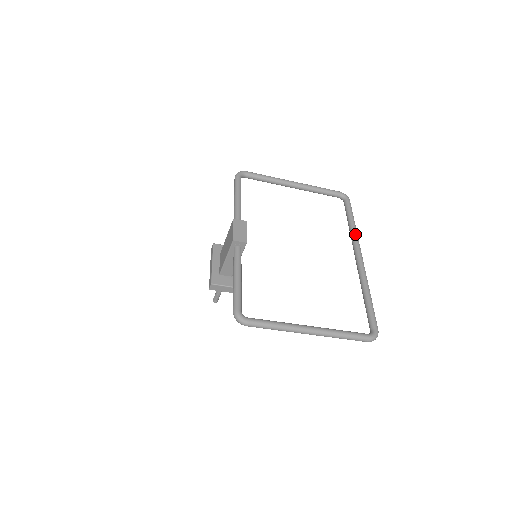
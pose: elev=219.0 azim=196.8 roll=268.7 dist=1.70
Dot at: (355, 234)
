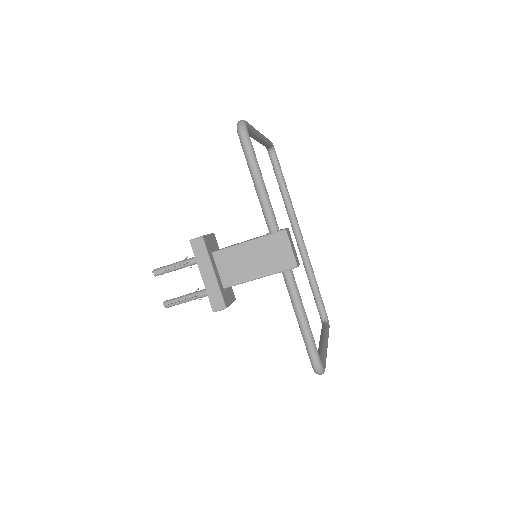
Dot at: occluded
